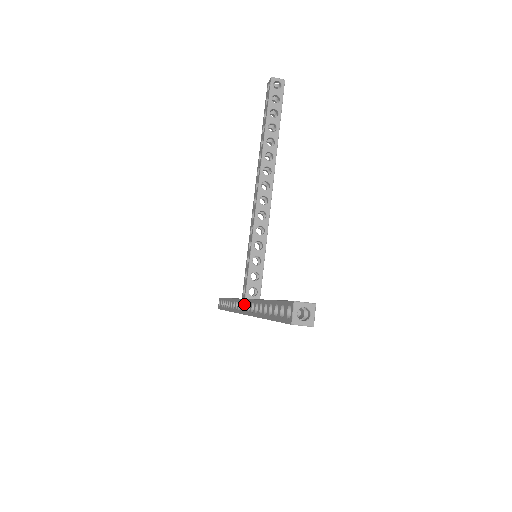
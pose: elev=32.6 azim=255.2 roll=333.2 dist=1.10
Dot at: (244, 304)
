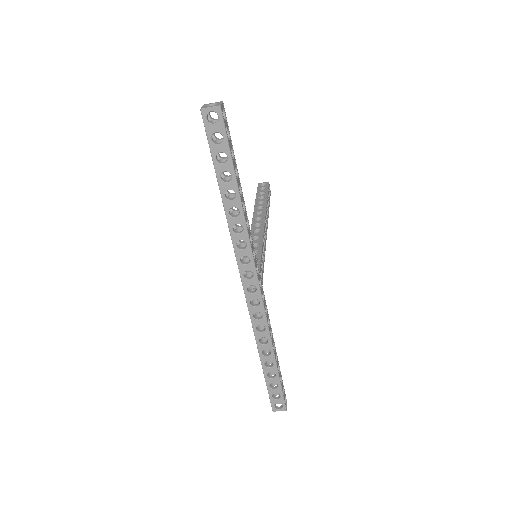
Dot at: occluded
